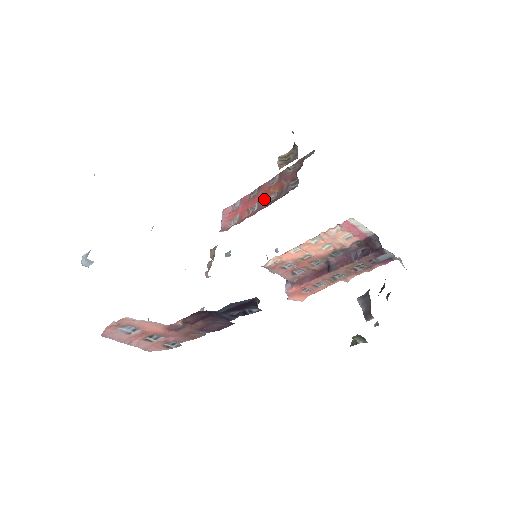
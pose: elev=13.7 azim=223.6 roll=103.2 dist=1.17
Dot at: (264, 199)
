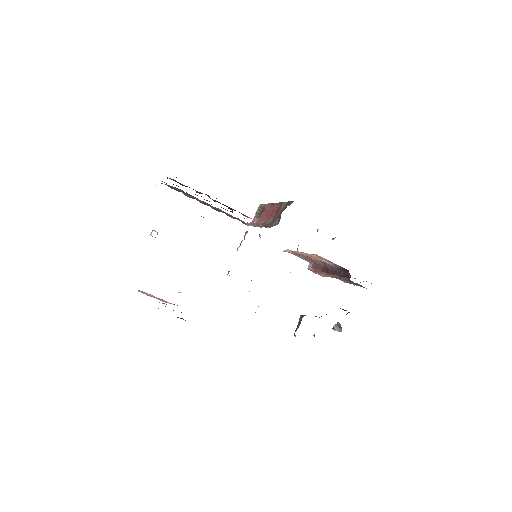
Dot at: (269, 218)
